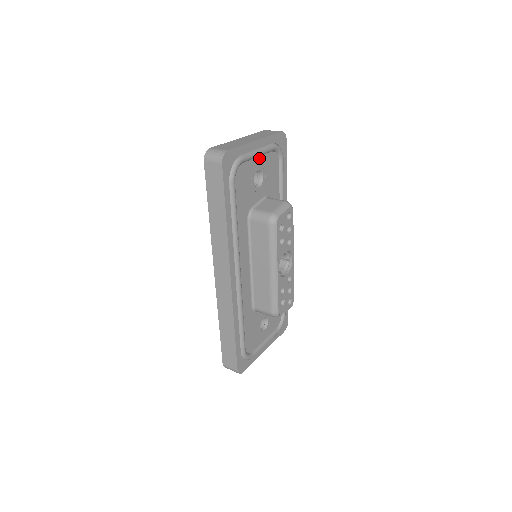
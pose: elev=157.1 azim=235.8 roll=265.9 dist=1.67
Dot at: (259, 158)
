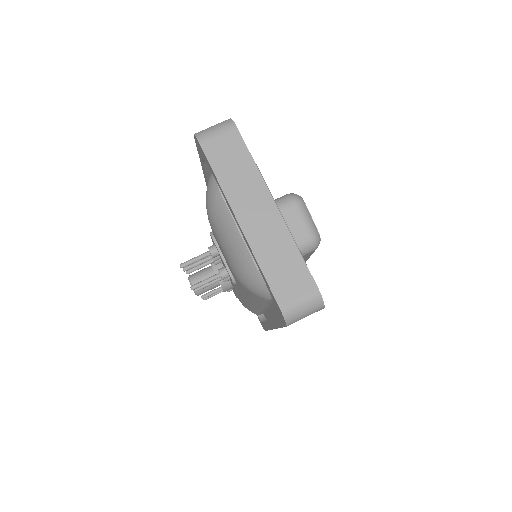
Dot at: occluded
